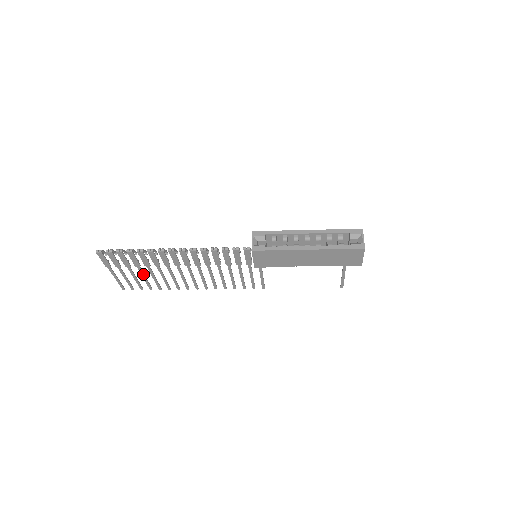
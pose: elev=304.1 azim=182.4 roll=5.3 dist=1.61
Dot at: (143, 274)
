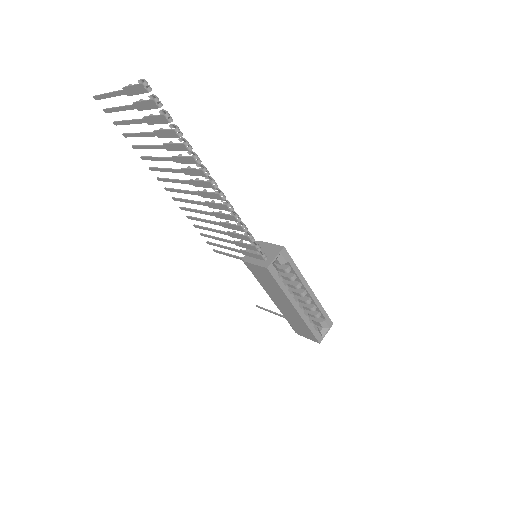
Dot at: (145, 135)
